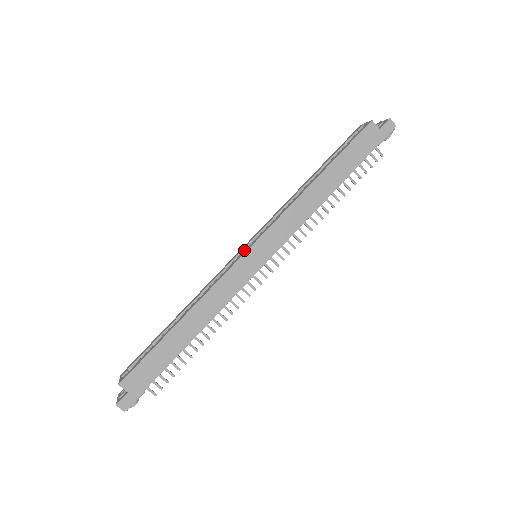
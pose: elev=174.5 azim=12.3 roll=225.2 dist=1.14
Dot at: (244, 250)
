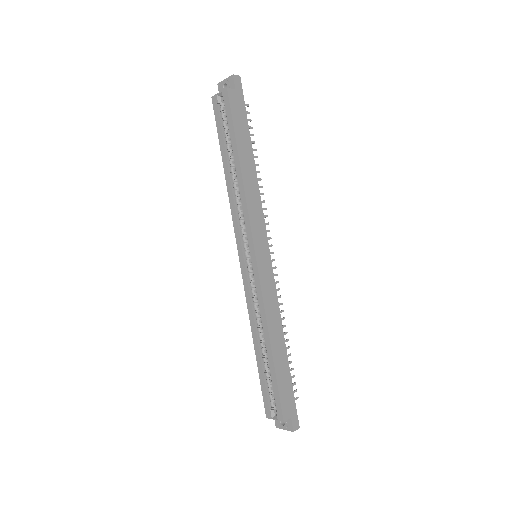
Dot at: (246, 261)
